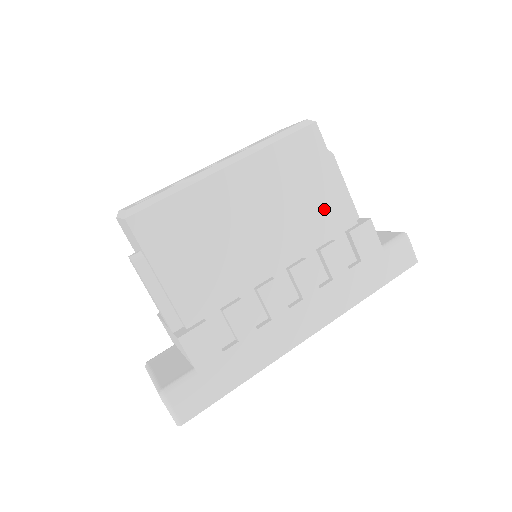
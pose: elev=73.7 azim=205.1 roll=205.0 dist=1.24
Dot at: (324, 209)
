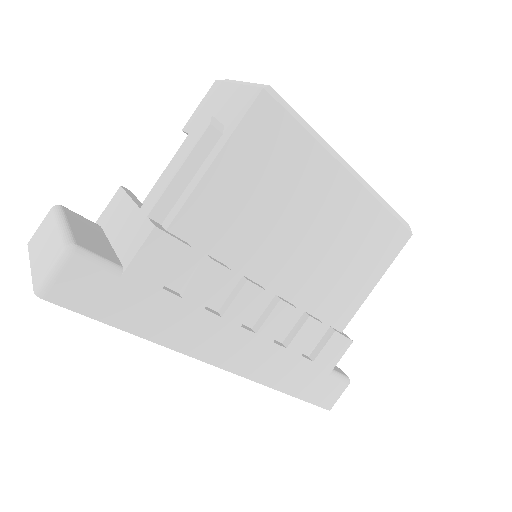
Dot at: (343, 293)
